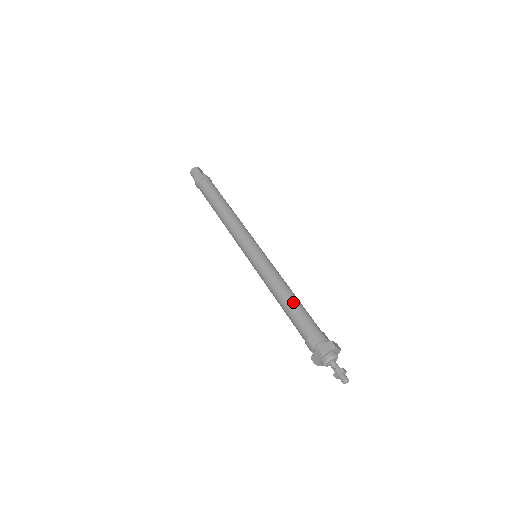
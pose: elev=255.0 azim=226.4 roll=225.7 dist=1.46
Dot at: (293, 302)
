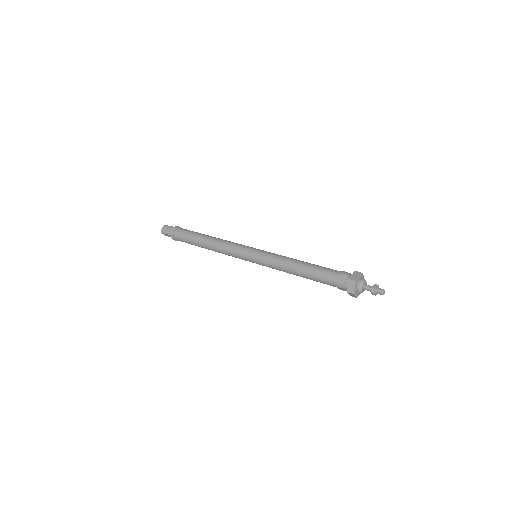
Dot at: (308, 265)
